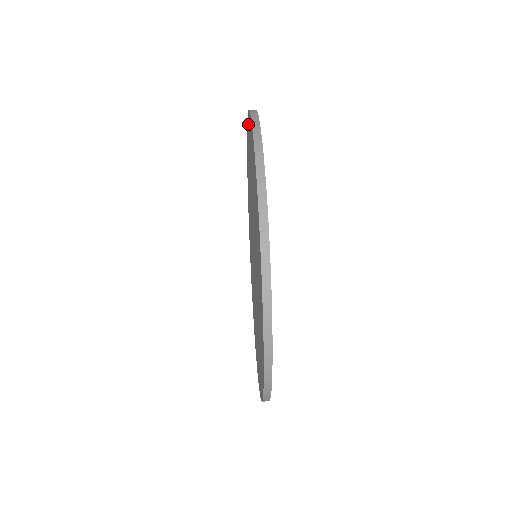
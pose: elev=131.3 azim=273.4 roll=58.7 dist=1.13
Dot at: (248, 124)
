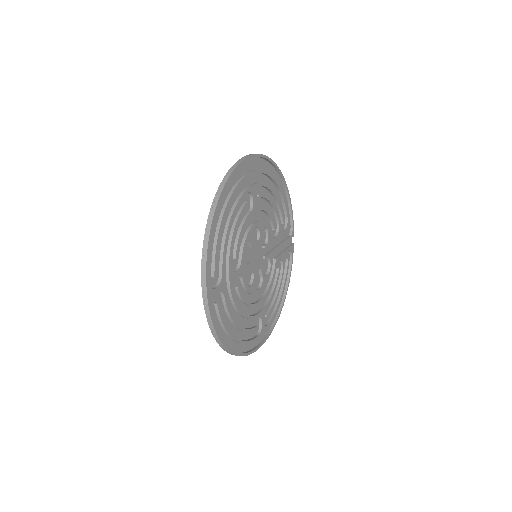
Dot at: occluded
